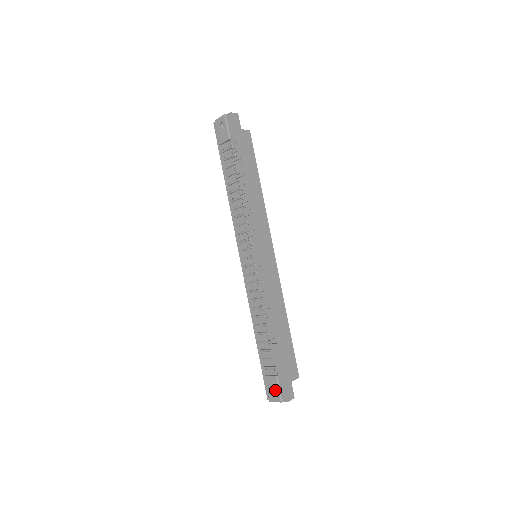
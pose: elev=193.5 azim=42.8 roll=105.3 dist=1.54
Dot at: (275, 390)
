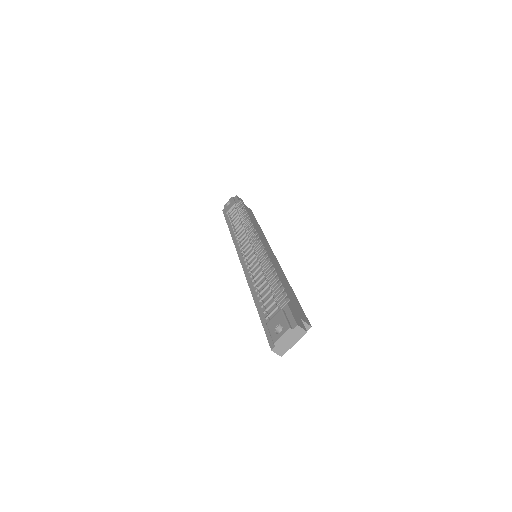
Dot at: (280, 323)
